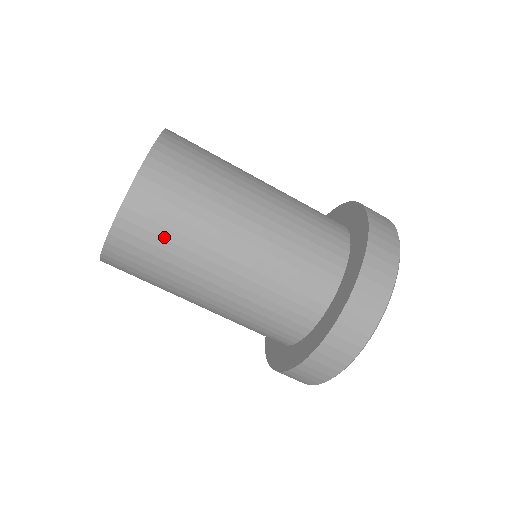
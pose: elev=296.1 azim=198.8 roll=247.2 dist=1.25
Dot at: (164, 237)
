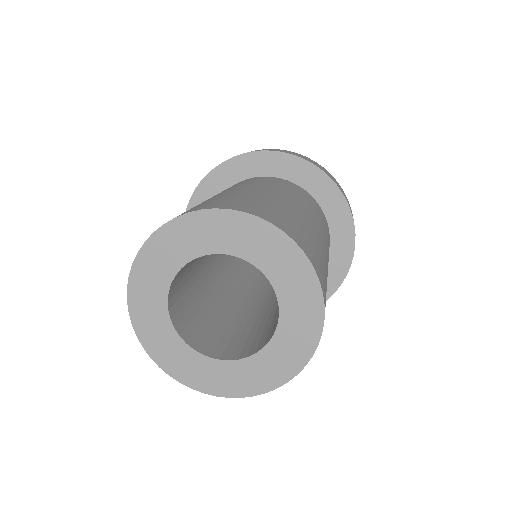
Dot at: occluded
